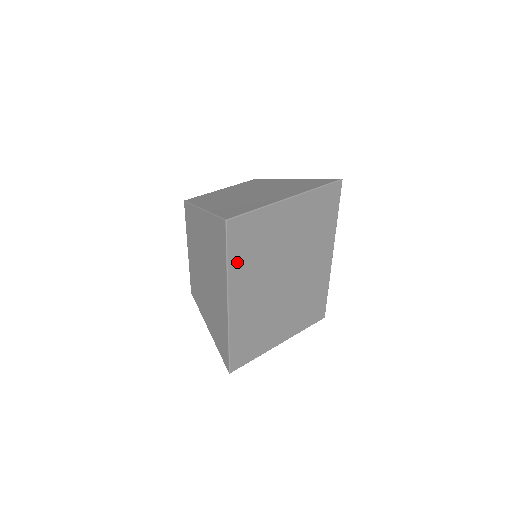
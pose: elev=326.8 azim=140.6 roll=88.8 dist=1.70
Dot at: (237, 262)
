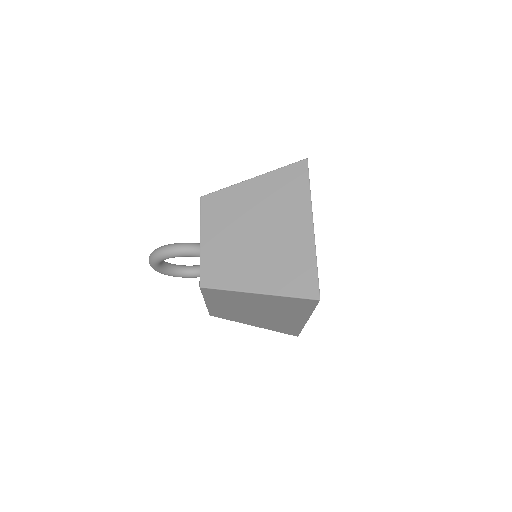
Dot at: occluded
